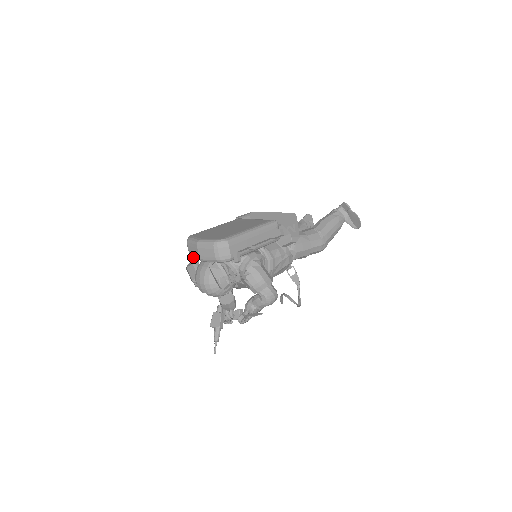
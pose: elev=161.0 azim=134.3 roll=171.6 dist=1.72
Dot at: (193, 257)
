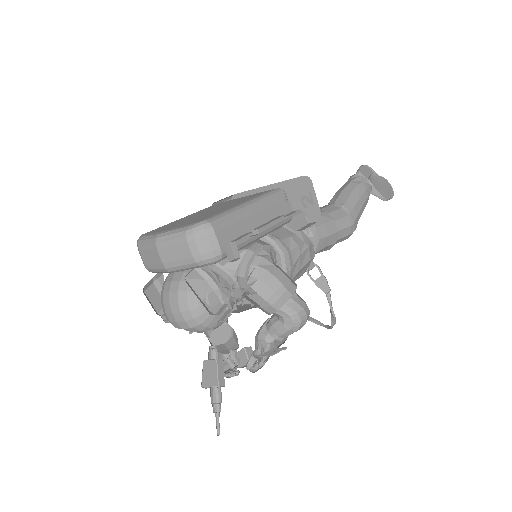
Dot at: (152, 269)
